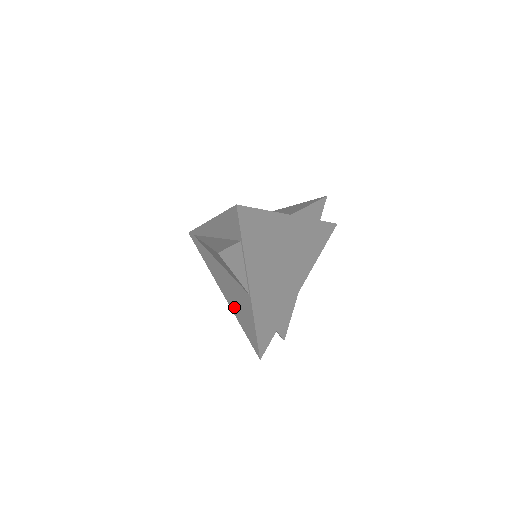
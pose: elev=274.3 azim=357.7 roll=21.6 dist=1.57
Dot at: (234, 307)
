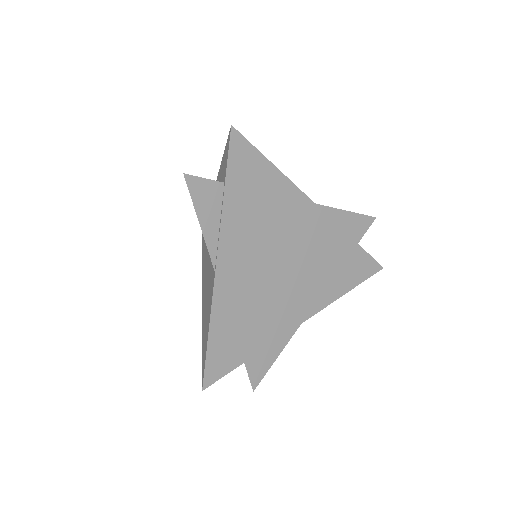
Dot at: (203, 313)
